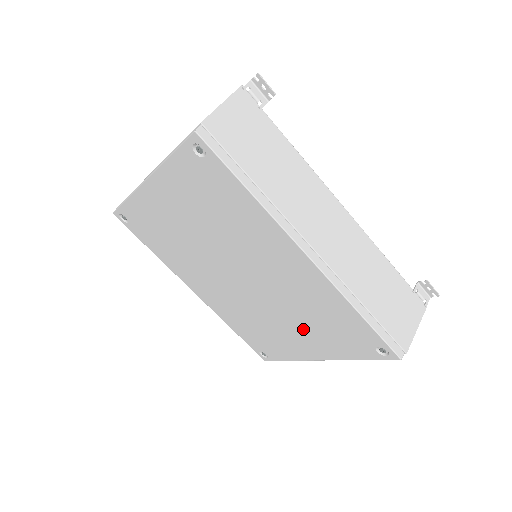
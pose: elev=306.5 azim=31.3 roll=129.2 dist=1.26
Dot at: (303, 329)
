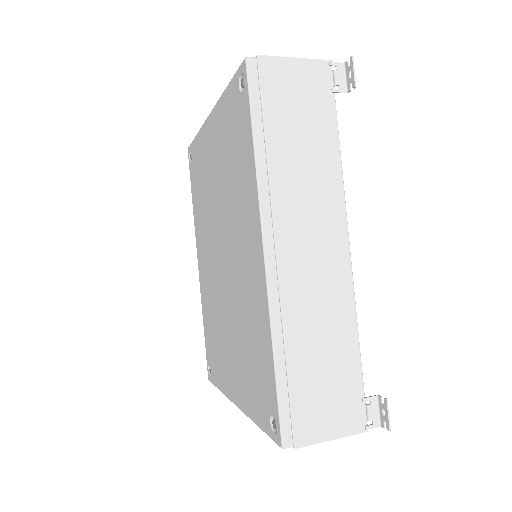
Dot at: (237, 352)
